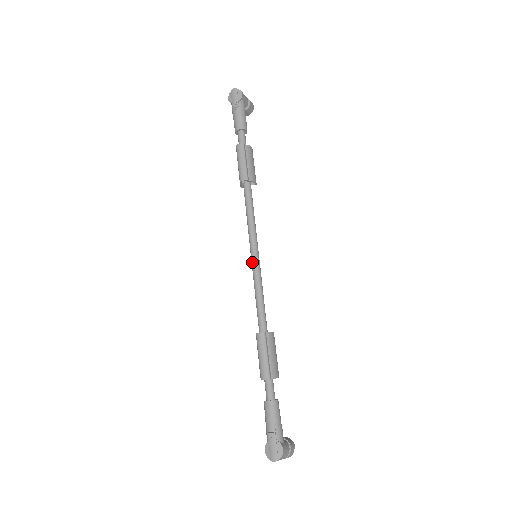
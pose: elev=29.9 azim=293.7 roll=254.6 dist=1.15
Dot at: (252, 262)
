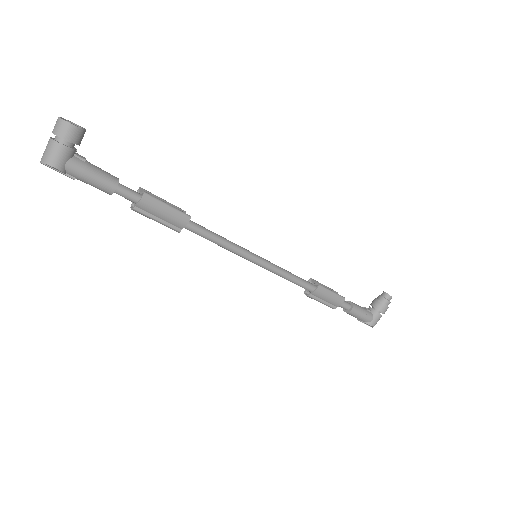
Dot at: (257, 264)
